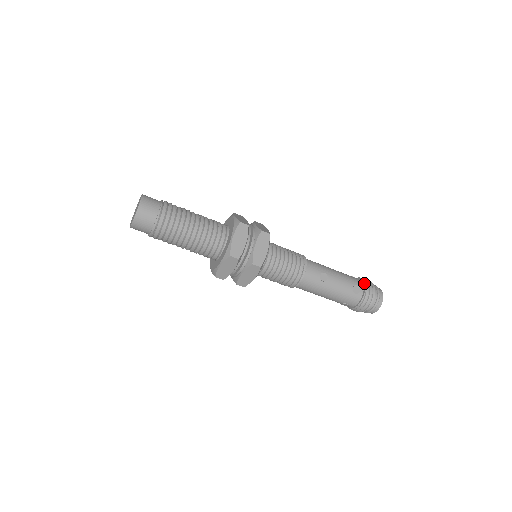
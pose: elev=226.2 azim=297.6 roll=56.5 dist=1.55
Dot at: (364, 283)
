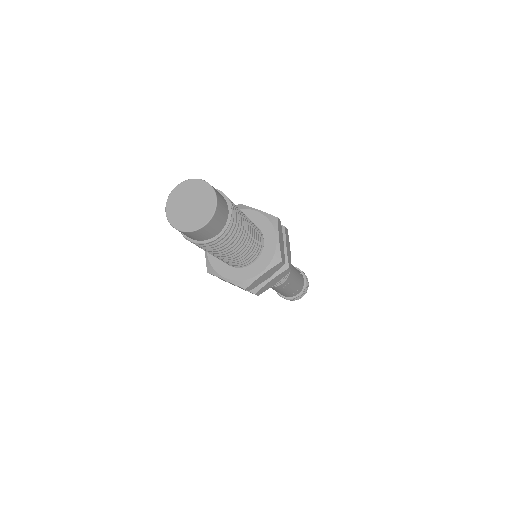
Dot at: (305, 287)
